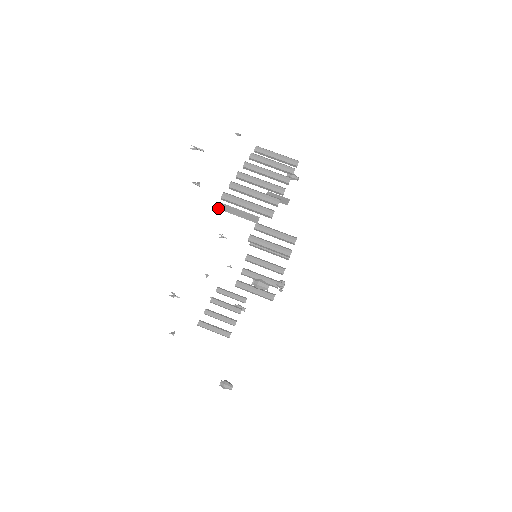
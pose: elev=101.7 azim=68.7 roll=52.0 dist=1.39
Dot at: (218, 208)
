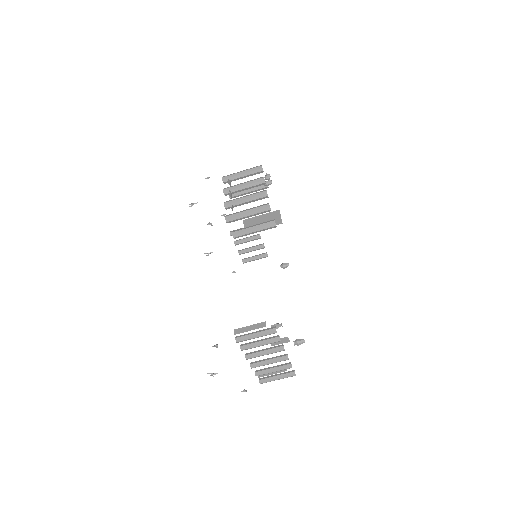
Dot at: occluded
